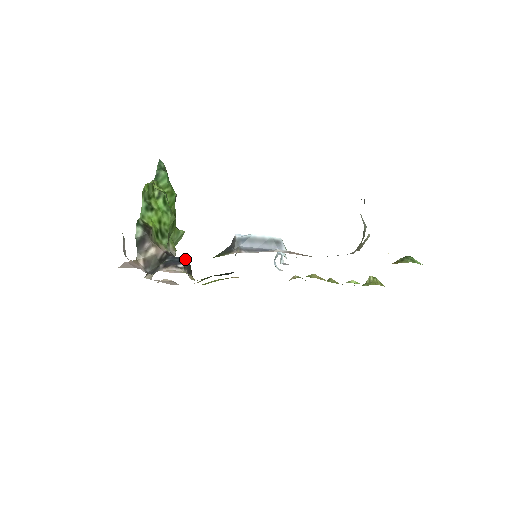
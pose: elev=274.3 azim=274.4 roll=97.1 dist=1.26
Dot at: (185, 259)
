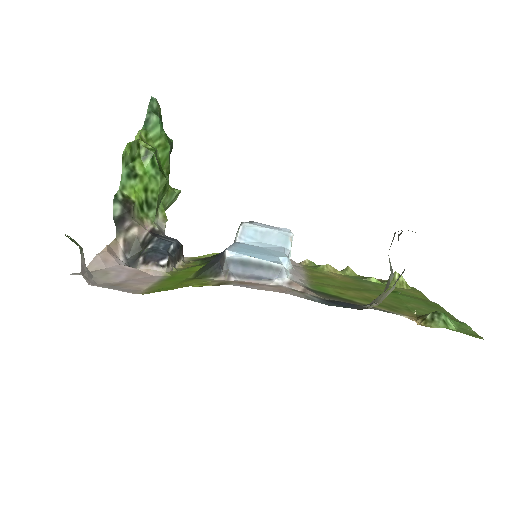
Dot at: (173, 243)
